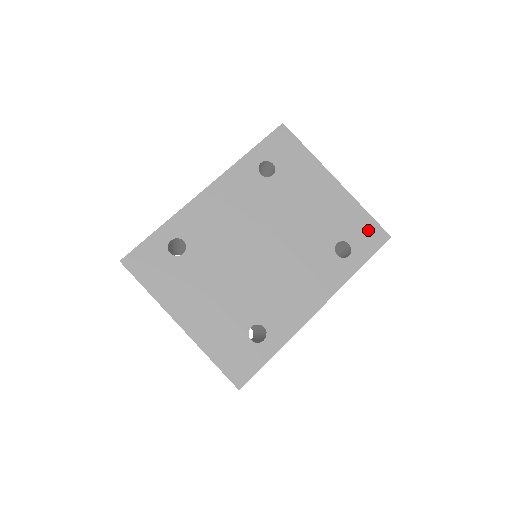
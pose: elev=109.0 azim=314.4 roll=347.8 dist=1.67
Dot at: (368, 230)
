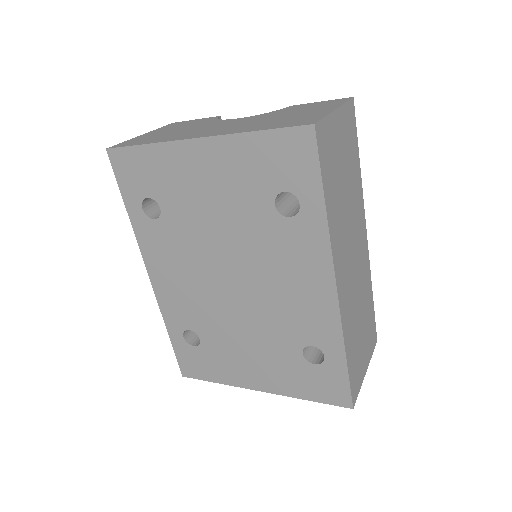
Dot at: (283, 151)
